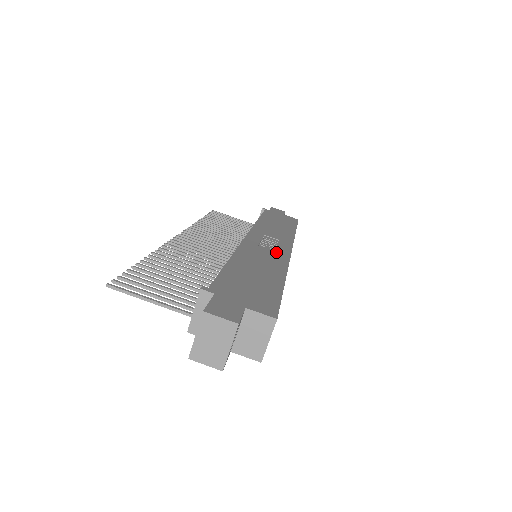
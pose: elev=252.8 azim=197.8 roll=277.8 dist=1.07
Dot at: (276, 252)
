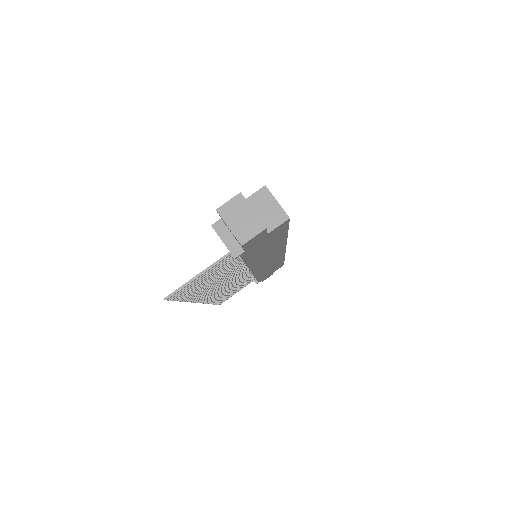
Dot at: occluded
